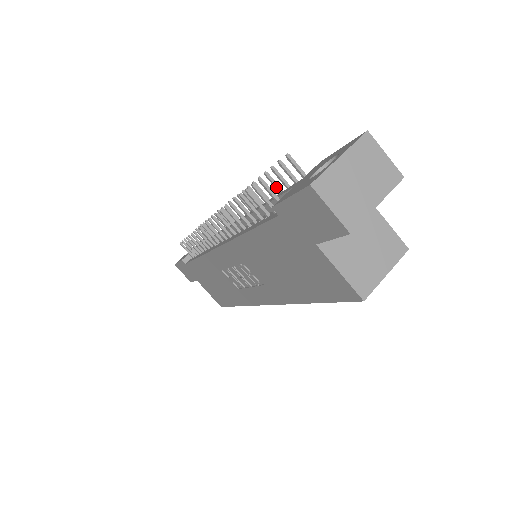
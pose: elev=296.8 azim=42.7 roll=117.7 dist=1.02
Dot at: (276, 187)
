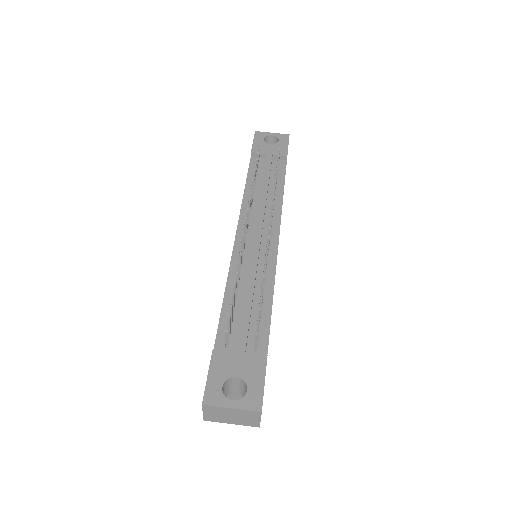
Dot at: (259, 306)
